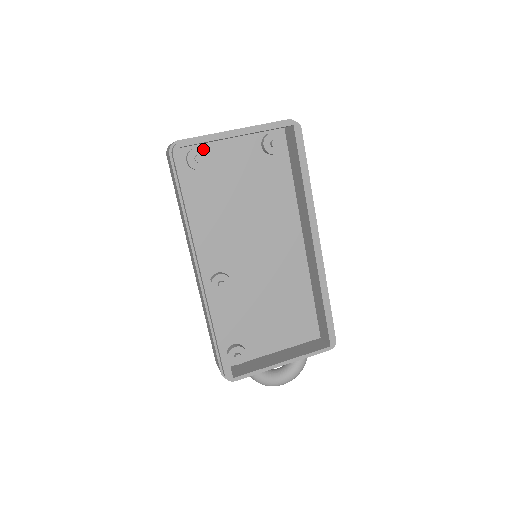
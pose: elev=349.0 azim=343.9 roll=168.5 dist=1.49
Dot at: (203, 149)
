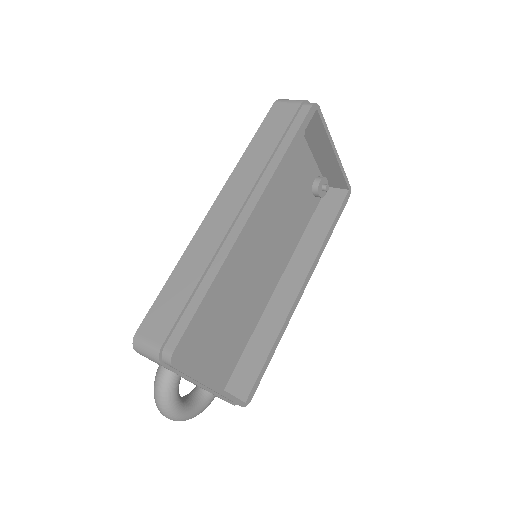
Dot at: occluded
